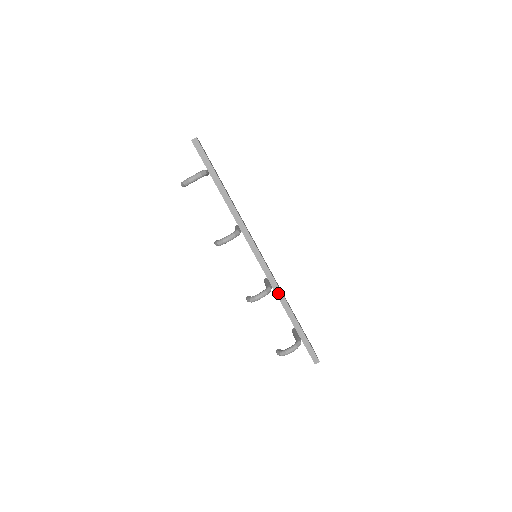
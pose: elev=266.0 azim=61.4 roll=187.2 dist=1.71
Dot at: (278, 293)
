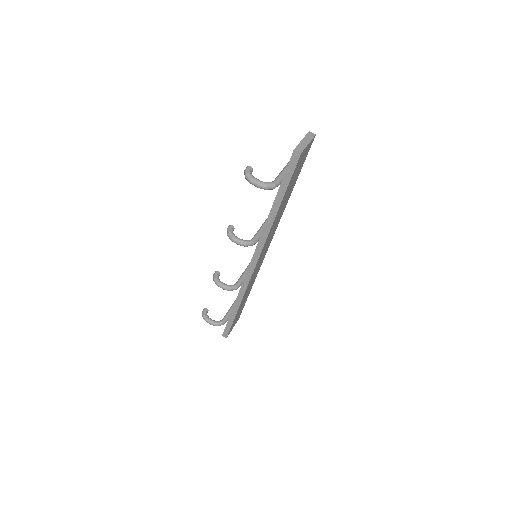
Dot at: (241, 292)
